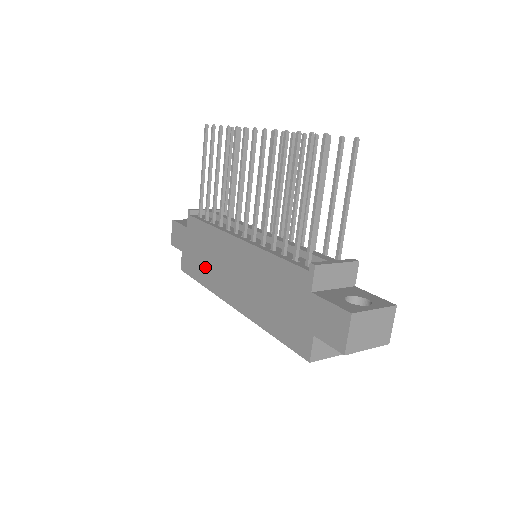
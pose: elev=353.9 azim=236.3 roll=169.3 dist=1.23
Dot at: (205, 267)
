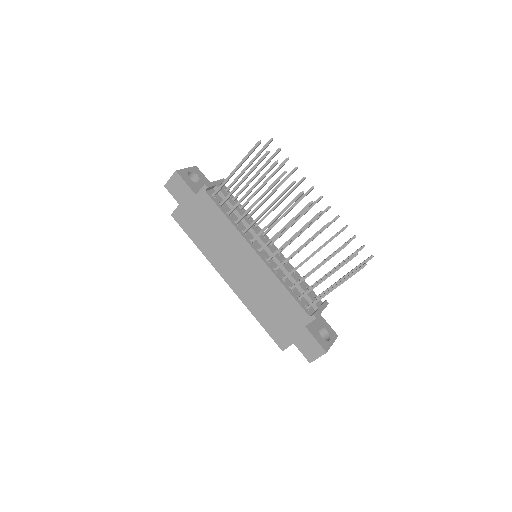
Dot at: (207, 239)
